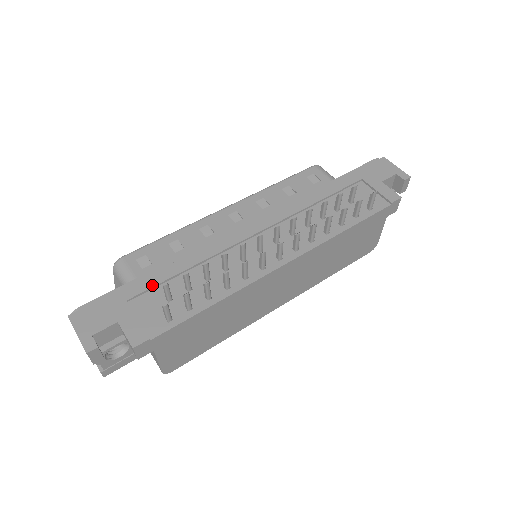
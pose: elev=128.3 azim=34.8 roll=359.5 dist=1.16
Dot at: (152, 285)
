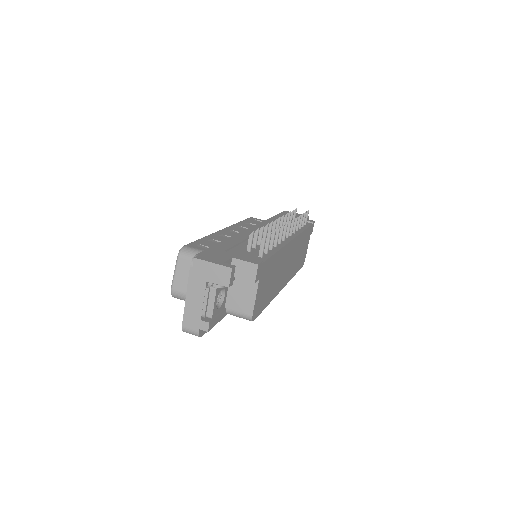
Dot at: (231, 246)
